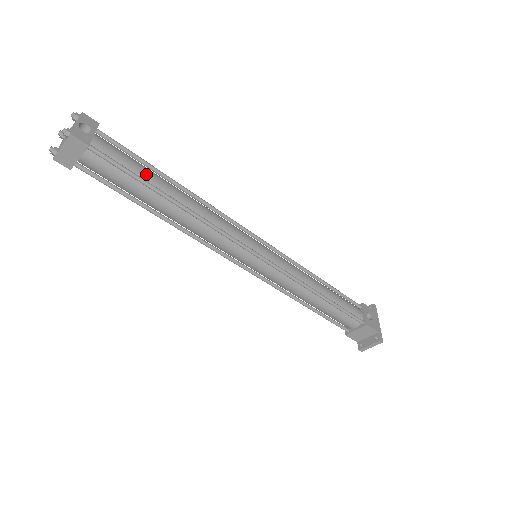
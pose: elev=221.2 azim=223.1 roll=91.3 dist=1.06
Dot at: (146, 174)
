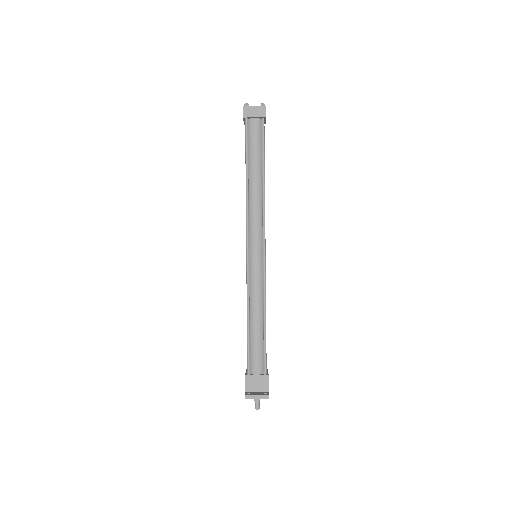
Dot at: occluded
